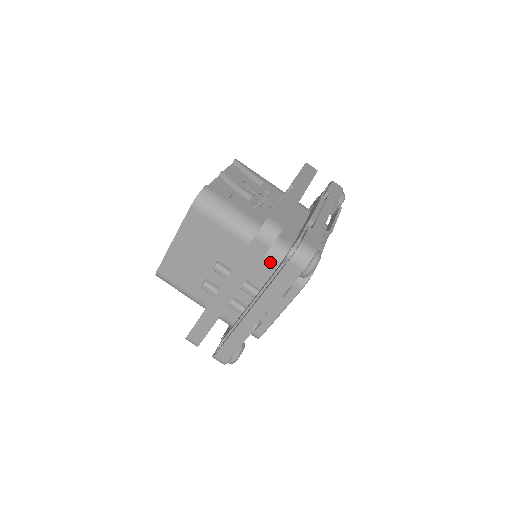
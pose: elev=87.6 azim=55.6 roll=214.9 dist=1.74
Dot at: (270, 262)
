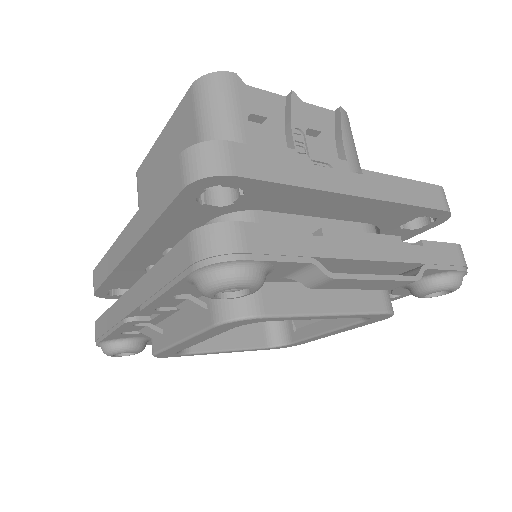
Dot at: occluded
